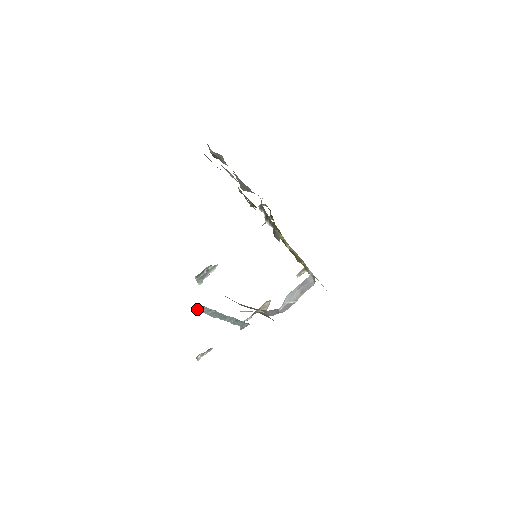
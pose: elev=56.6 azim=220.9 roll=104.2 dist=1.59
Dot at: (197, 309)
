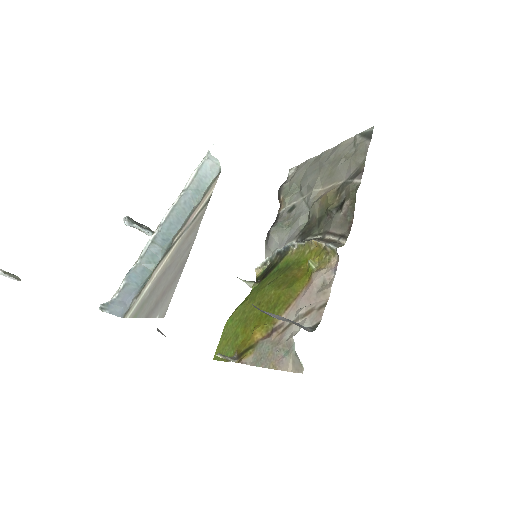
Dot at: (208, 162)
